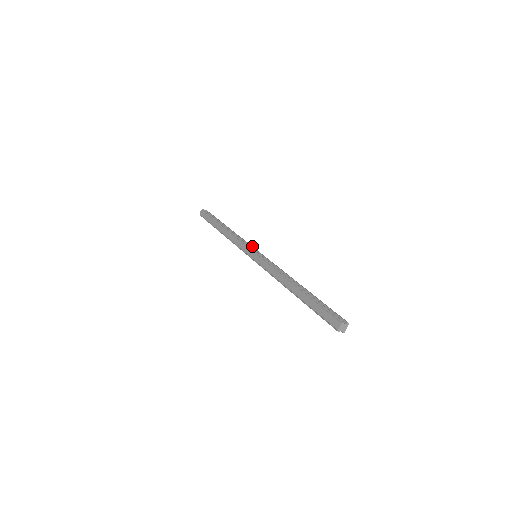
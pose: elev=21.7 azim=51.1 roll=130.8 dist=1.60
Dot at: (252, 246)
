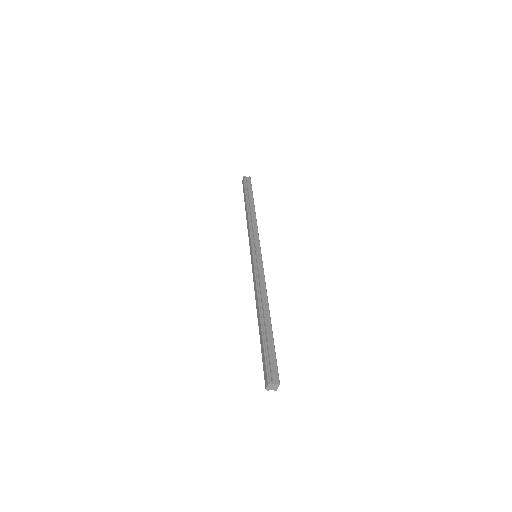
Dot at: (259, 241)
